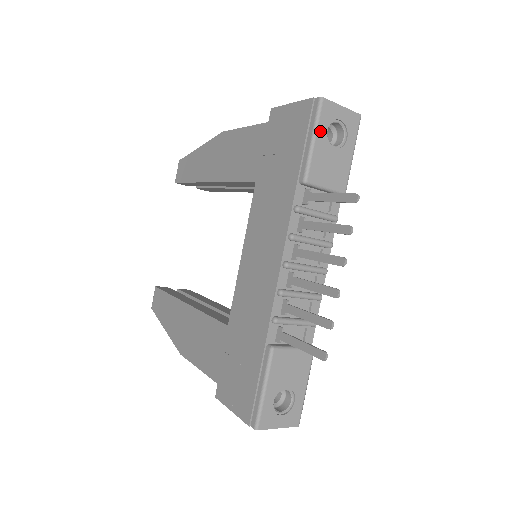
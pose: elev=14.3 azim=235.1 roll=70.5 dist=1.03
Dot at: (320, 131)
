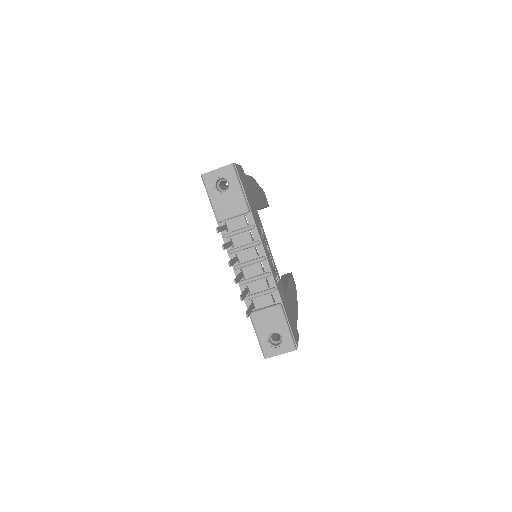
Dot at: (210, 192)
